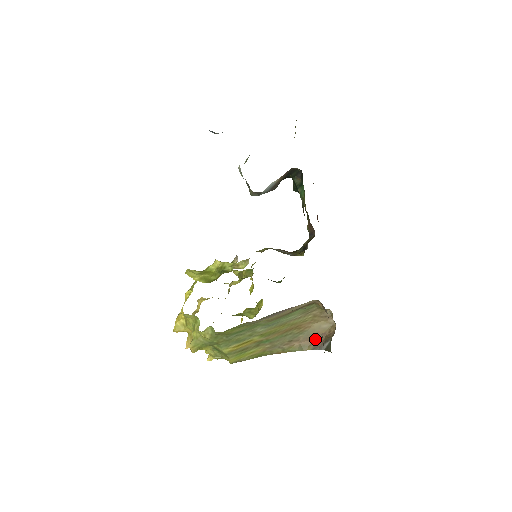
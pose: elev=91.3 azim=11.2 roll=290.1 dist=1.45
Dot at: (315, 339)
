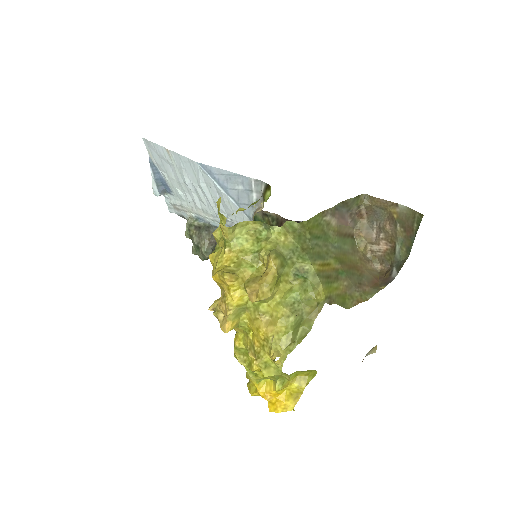
Dot at: (378, 282)
